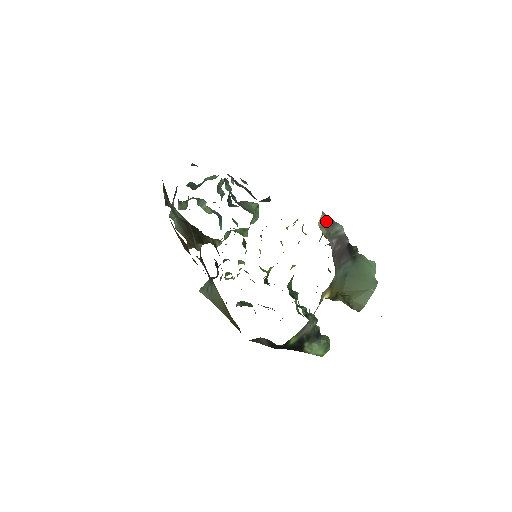
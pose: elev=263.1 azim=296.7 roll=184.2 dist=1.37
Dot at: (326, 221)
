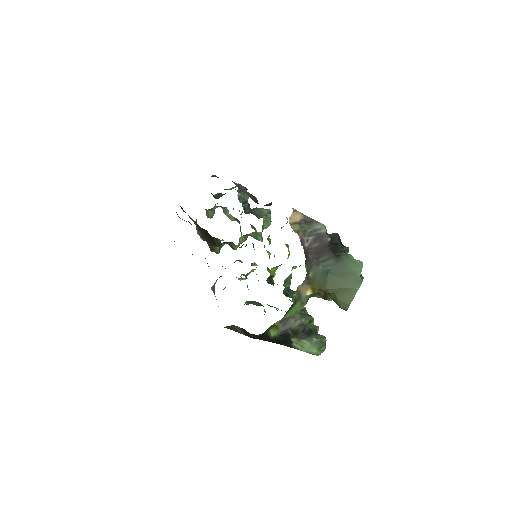
Dot at: (303, 219)
